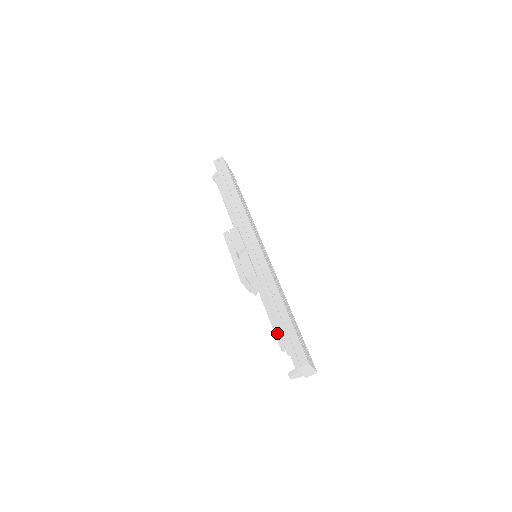
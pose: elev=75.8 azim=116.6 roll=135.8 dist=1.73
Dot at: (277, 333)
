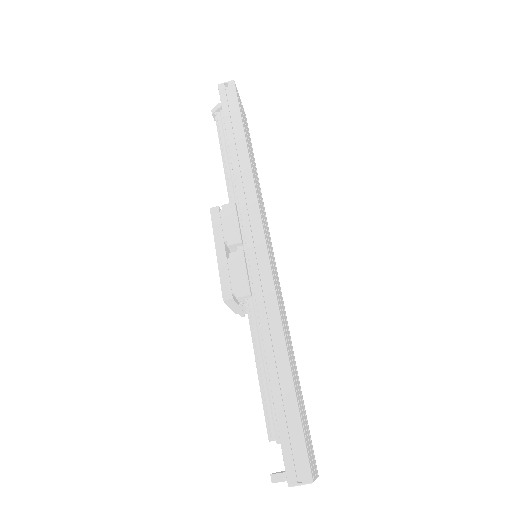
Dot at: (267, 407)
